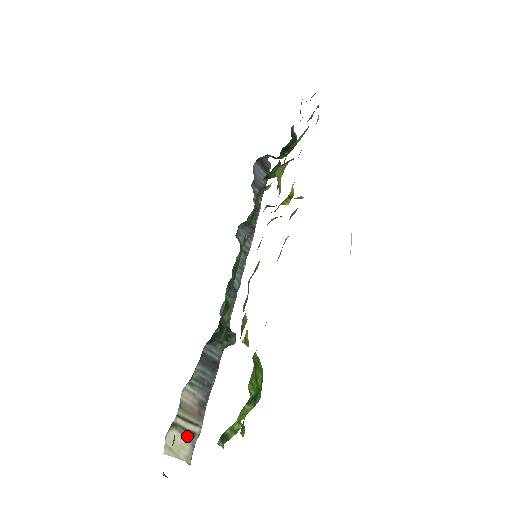
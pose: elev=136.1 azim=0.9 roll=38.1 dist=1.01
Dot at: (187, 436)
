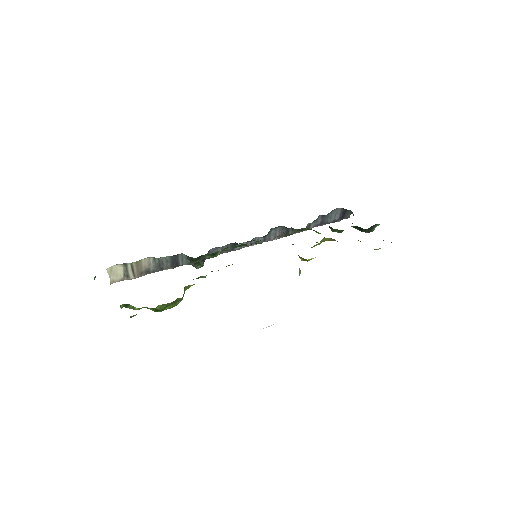
Dot at: (125, 274)
